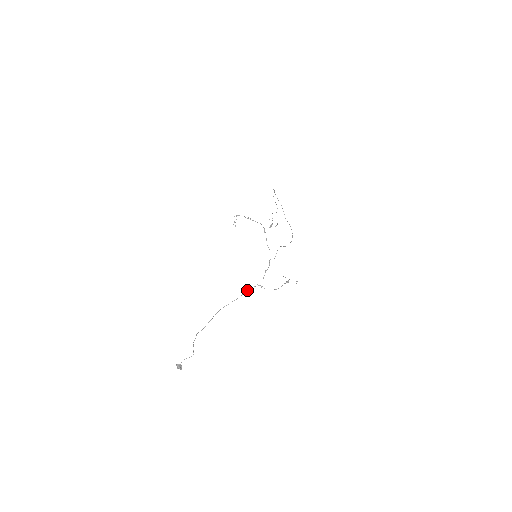
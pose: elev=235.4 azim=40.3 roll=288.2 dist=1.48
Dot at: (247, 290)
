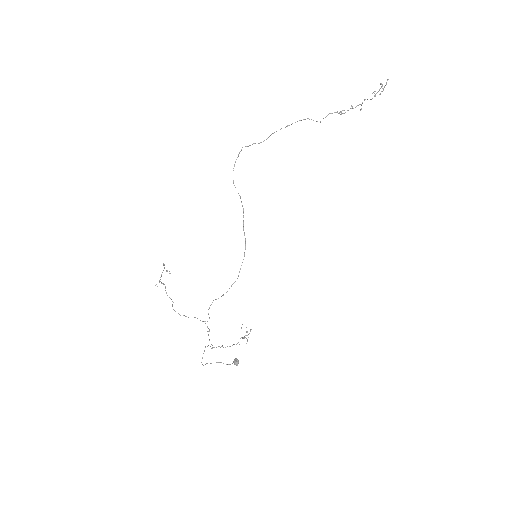
Dot at: occluded
